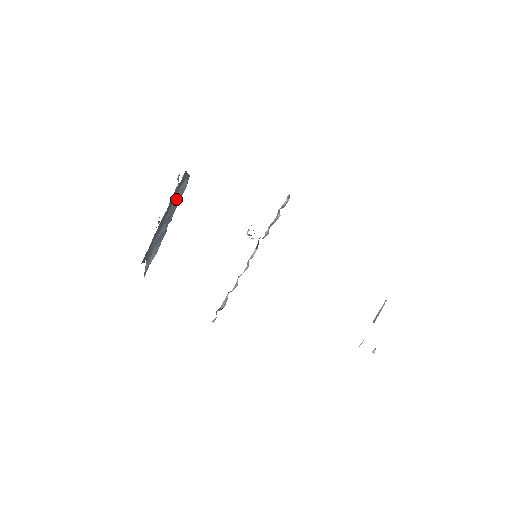
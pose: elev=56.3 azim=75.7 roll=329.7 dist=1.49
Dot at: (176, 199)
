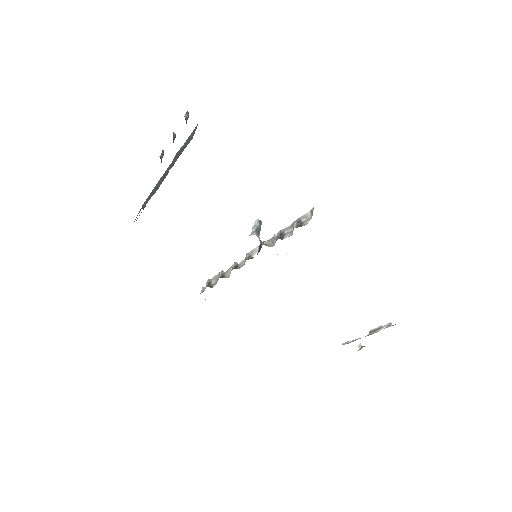
Dot at: (175, 157)
